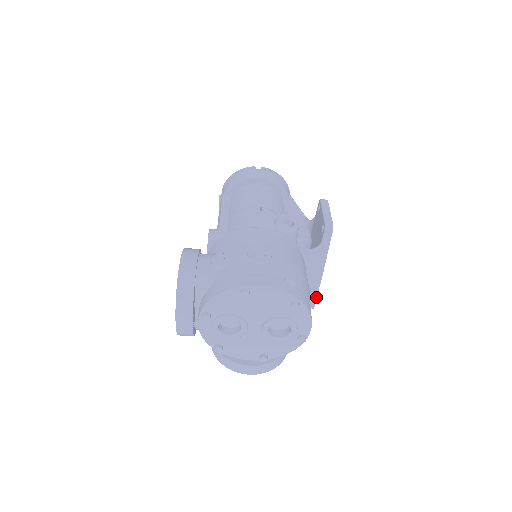
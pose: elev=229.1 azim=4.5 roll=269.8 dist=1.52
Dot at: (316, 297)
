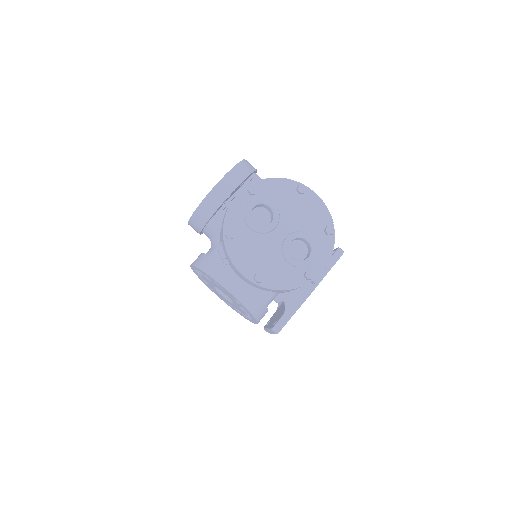
Dot at: (319, 278)
